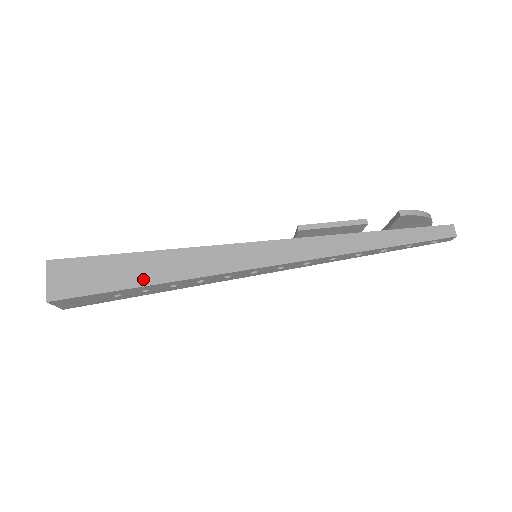
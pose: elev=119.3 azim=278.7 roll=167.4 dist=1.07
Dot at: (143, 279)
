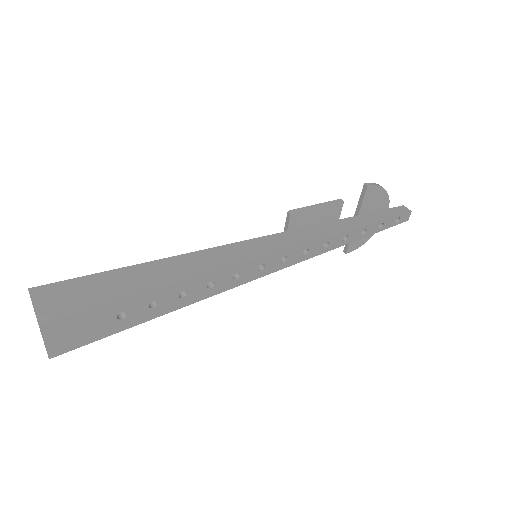
Dot at: (152, 284)
